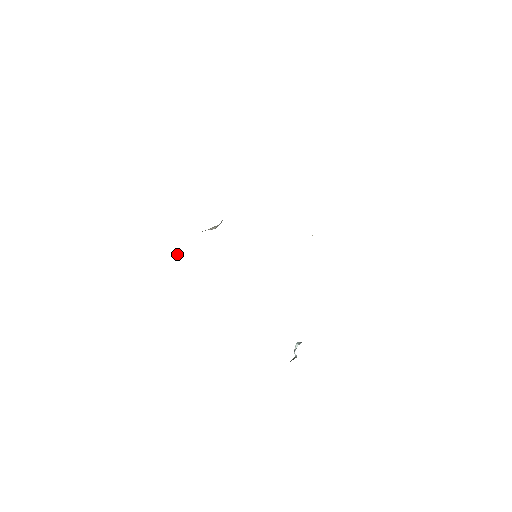
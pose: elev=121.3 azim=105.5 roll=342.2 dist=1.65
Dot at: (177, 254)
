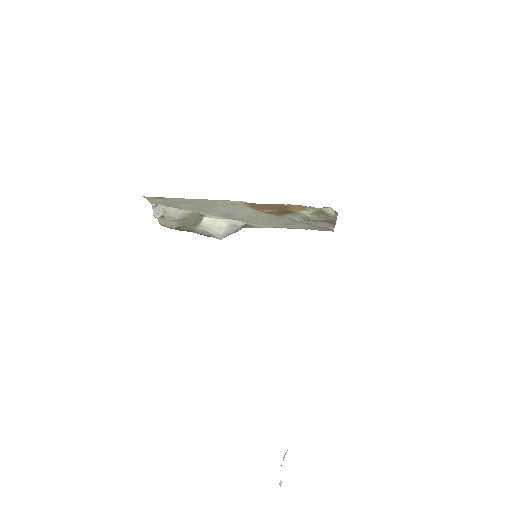
Dot at: (159, 208)
